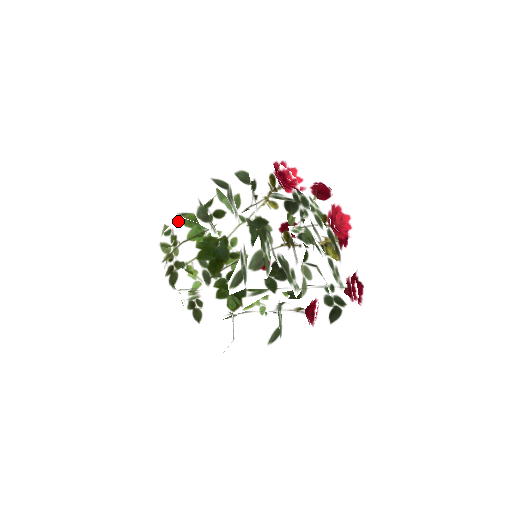
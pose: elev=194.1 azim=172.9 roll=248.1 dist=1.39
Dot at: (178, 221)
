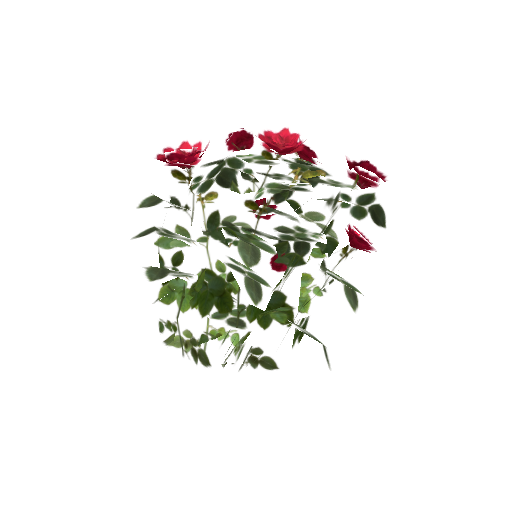
Dot at: (157, 308)
